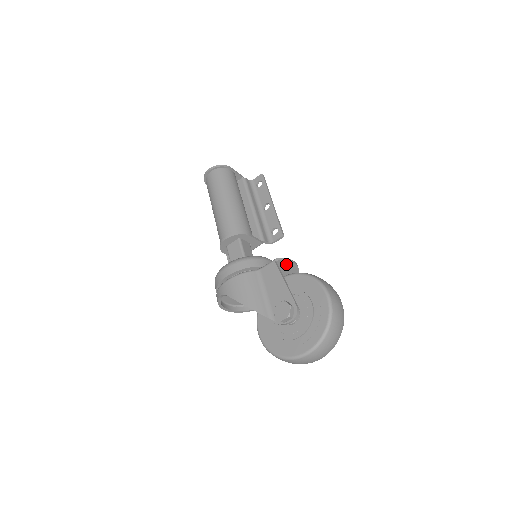
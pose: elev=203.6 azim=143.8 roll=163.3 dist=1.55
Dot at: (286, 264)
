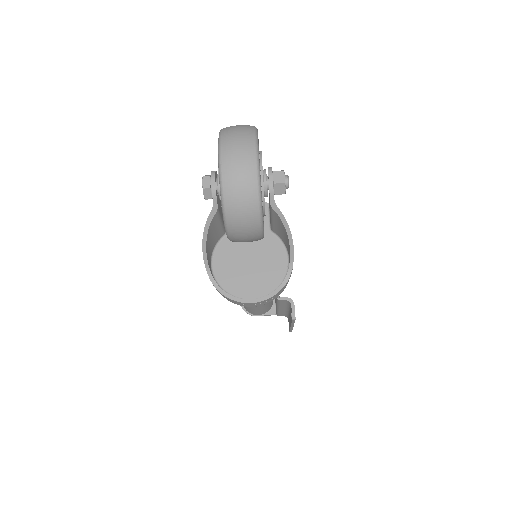
Dot at: occluded
